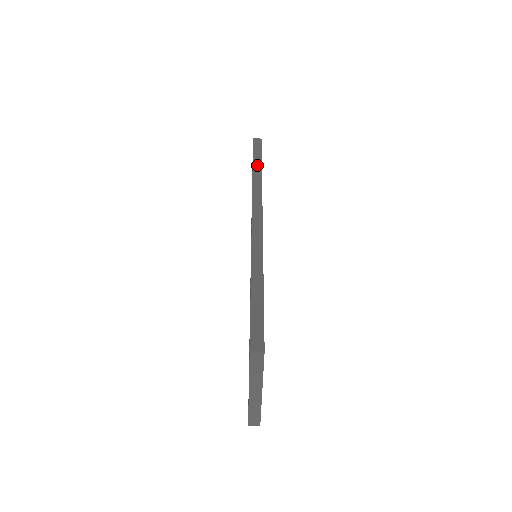
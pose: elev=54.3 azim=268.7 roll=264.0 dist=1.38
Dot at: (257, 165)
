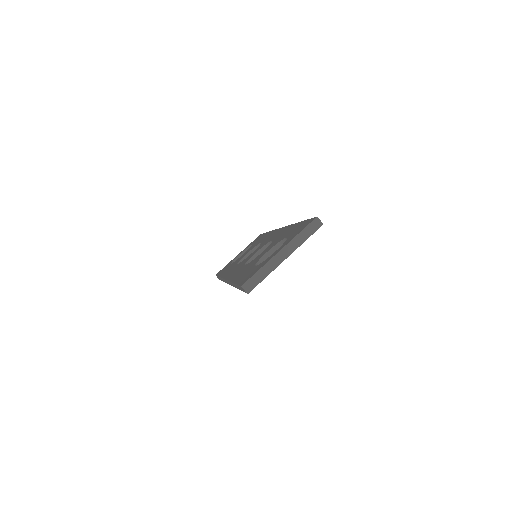
Dot at: occluded
